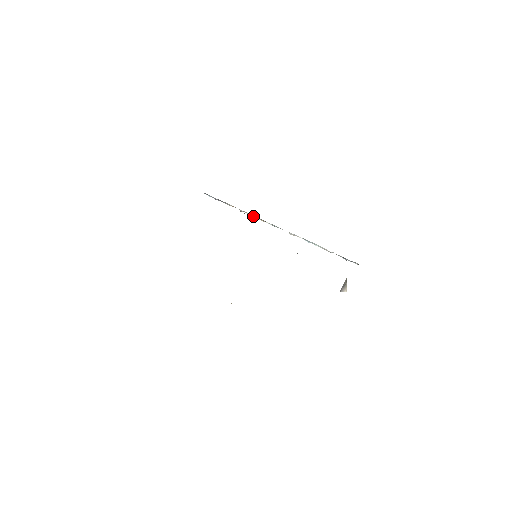
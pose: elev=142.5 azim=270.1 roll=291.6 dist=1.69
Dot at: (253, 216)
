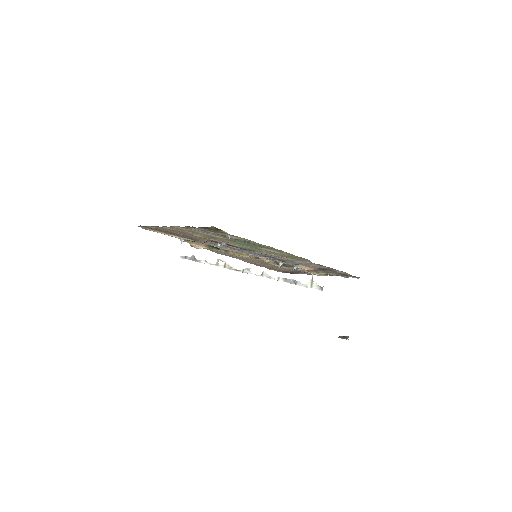
Dot at: (228, 266)
